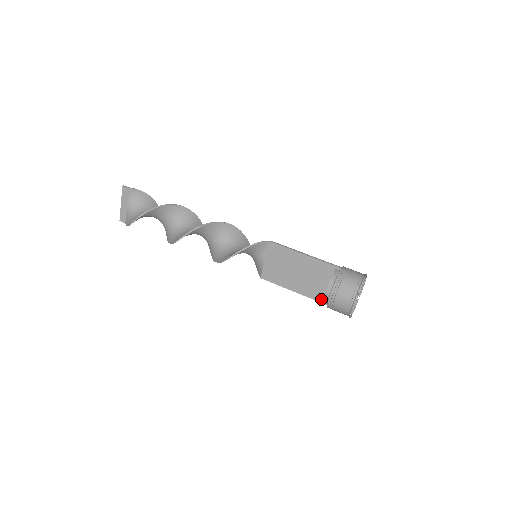
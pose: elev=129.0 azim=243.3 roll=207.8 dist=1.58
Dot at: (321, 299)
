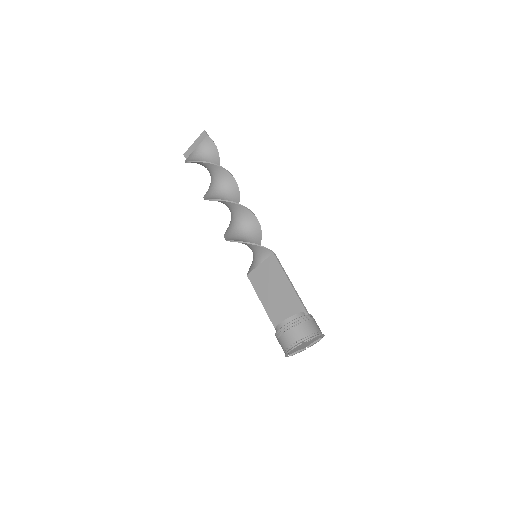
Dot at: occluded
